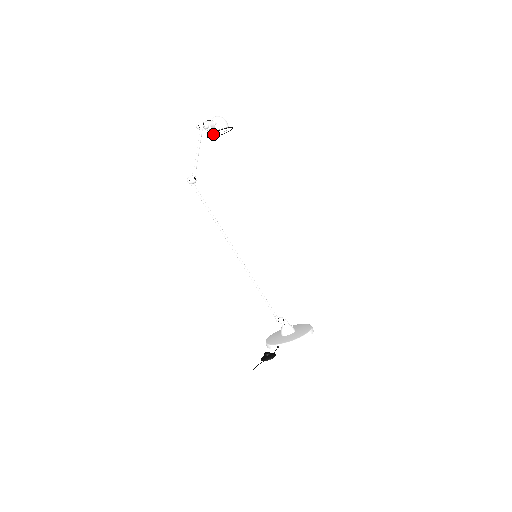
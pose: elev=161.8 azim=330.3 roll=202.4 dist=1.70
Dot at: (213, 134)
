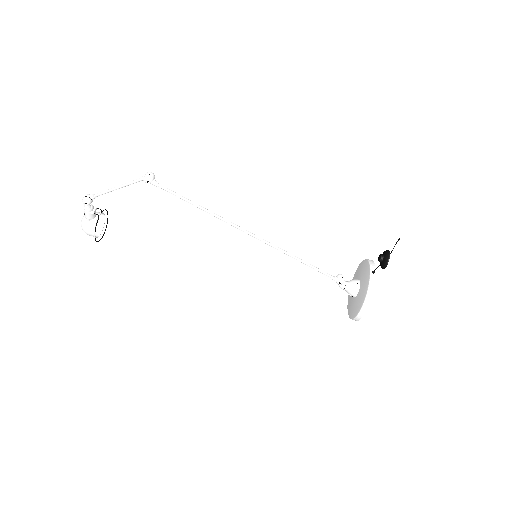
Dot at: (94, 236)
